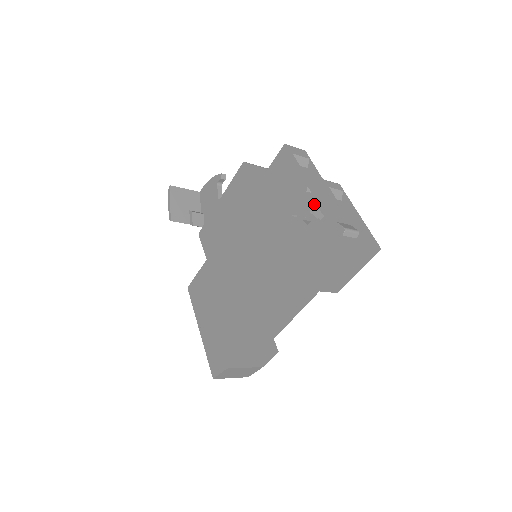
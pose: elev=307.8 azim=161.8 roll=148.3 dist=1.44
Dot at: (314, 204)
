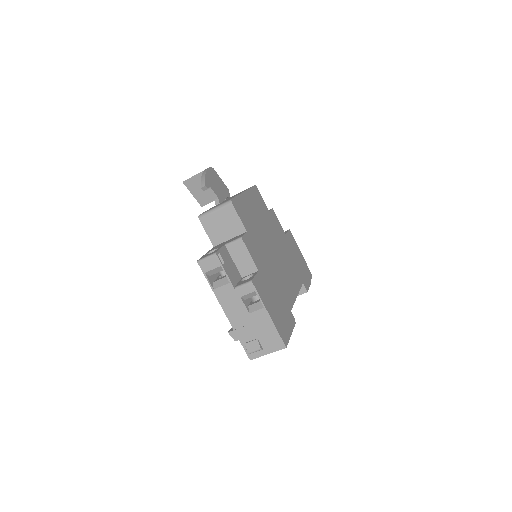
Dot at: (231, 321)
